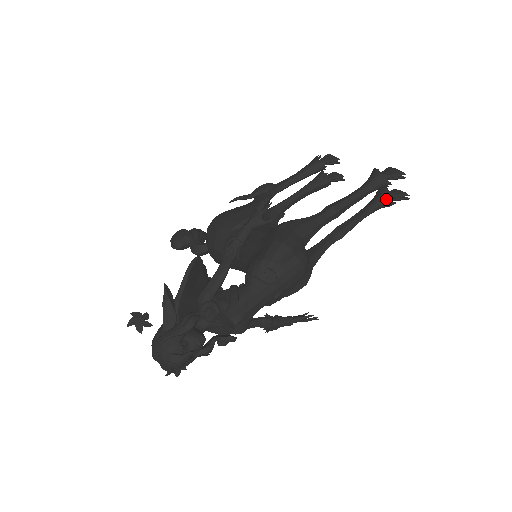
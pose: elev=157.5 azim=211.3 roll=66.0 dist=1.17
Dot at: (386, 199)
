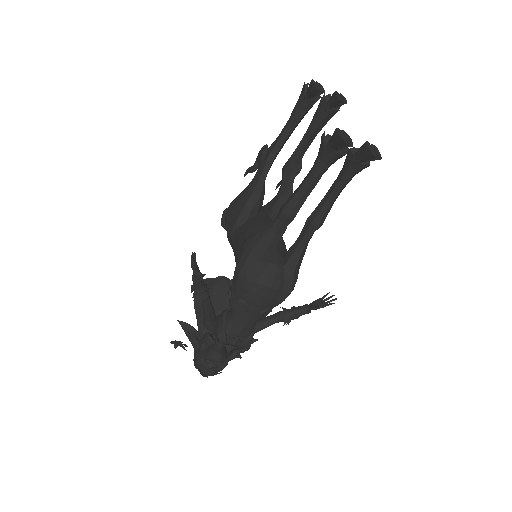
Dot at: (353, 166)
